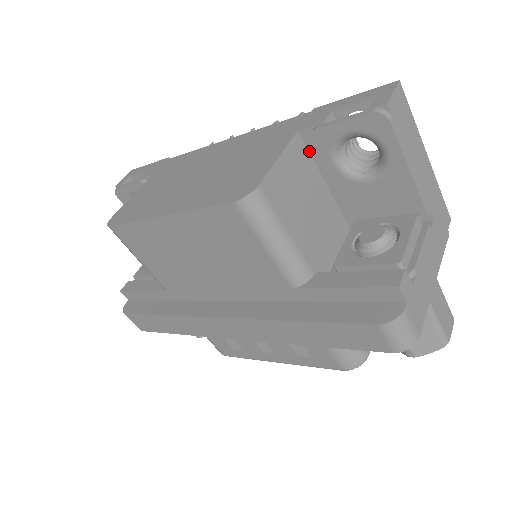
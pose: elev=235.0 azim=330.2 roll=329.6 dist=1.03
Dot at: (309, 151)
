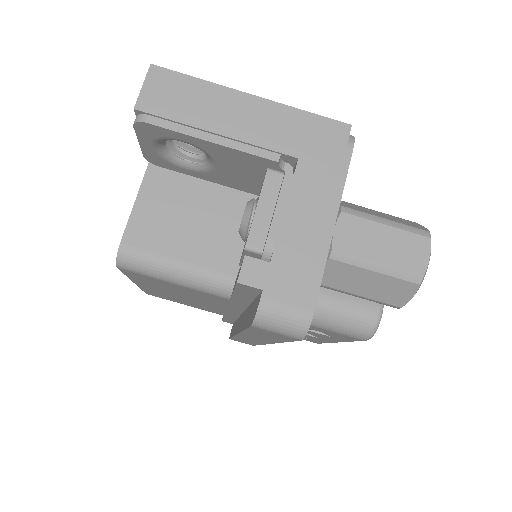
Dot at: occluded
